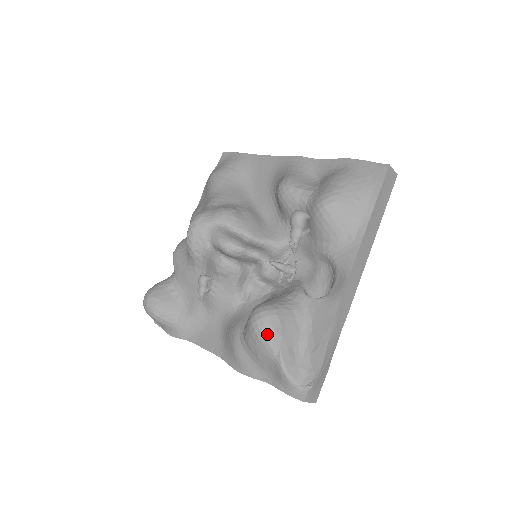
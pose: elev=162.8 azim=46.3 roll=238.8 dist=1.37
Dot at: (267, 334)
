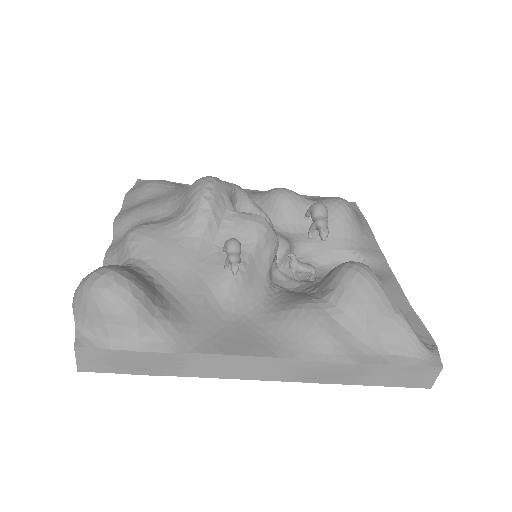
Dot at: (380, 282)
